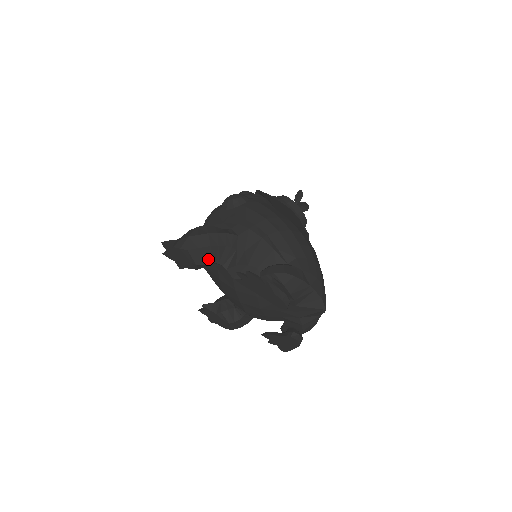
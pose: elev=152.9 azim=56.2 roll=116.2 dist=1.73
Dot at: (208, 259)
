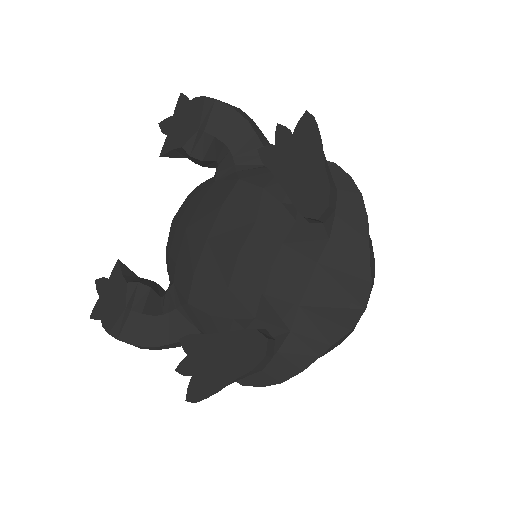
Dot at: (227, 135)
